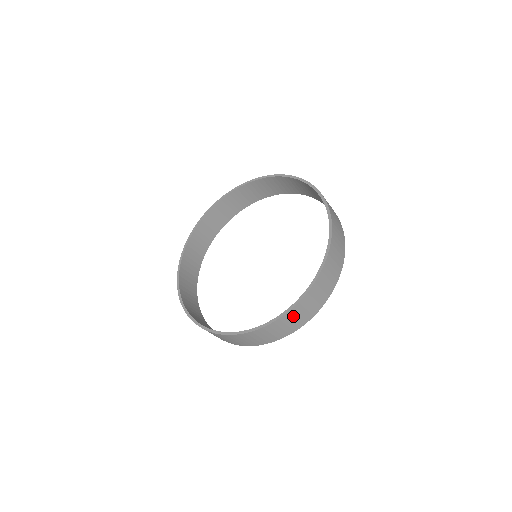
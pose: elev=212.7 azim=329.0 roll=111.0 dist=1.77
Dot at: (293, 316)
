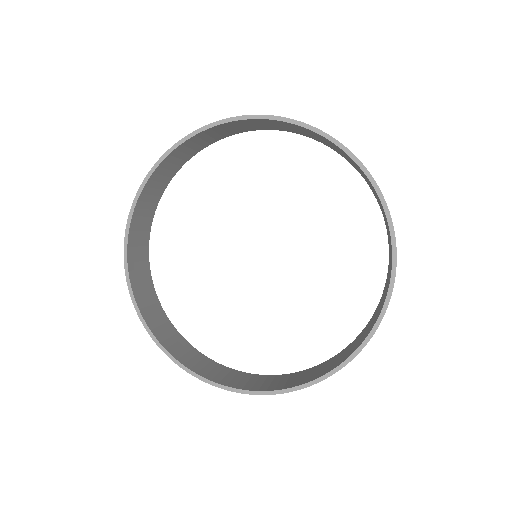
Dot at: occluded
